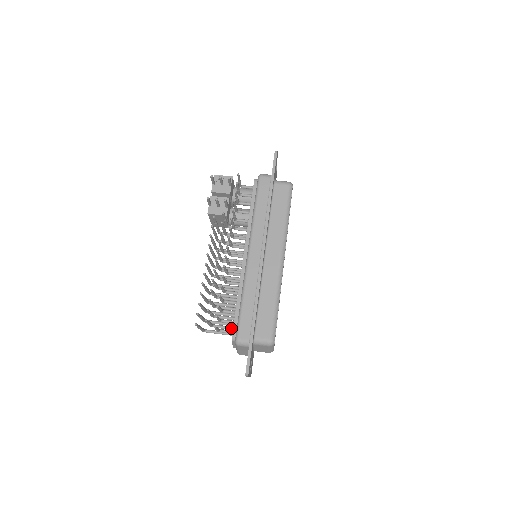
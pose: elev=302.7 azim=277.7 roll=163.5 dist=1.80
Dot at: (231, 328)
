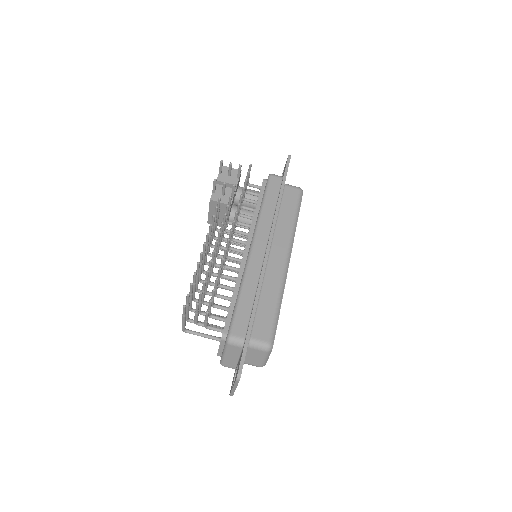
Dot at: occluded
